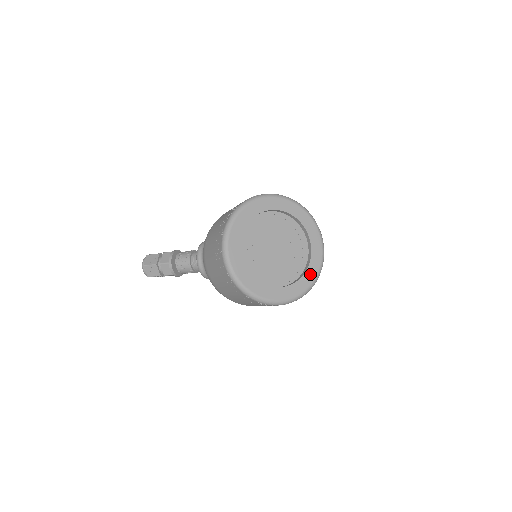
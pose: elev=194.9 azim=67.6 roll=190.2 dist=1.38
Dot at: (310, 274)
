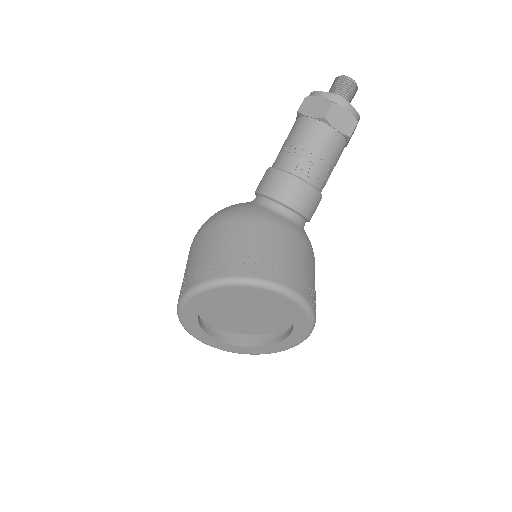
Dot at: (299, 319)
